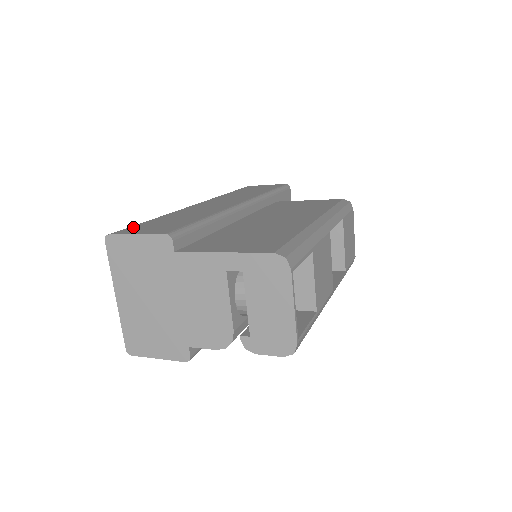
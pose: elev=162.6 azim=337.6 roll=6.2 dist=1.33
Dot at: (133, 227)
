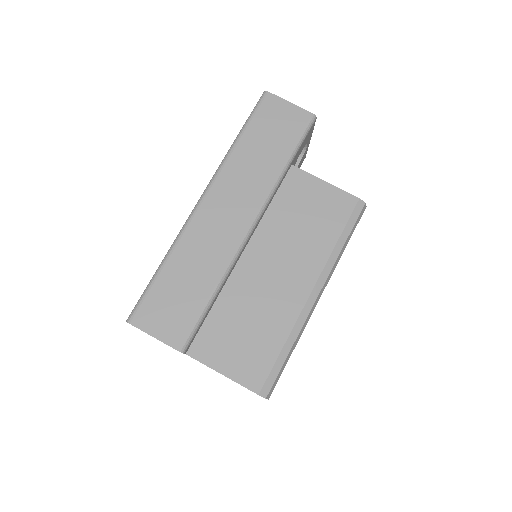
Dot at: (147, 303)
